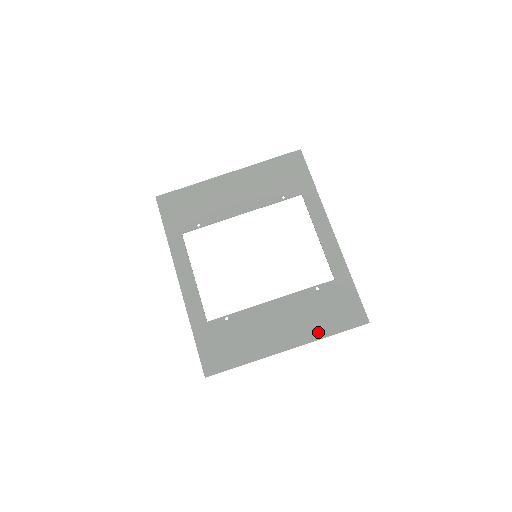
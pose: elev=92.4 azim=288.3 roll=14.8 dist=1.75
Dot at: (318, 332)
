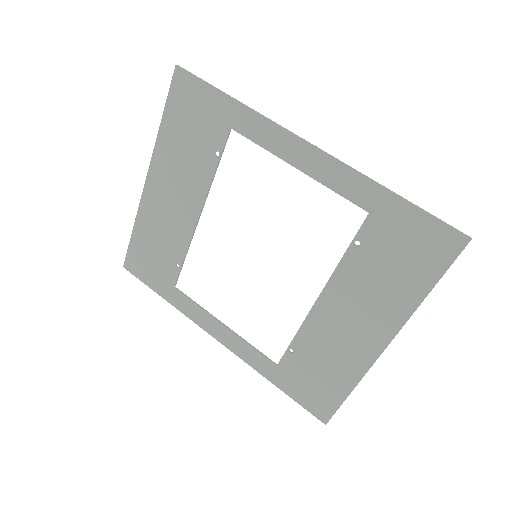
Dot at: (406, 302)
